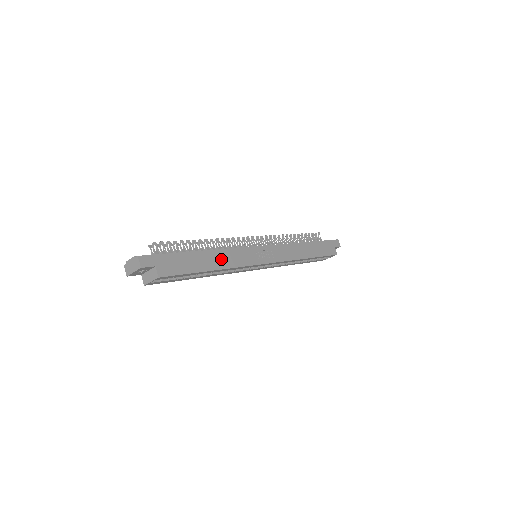
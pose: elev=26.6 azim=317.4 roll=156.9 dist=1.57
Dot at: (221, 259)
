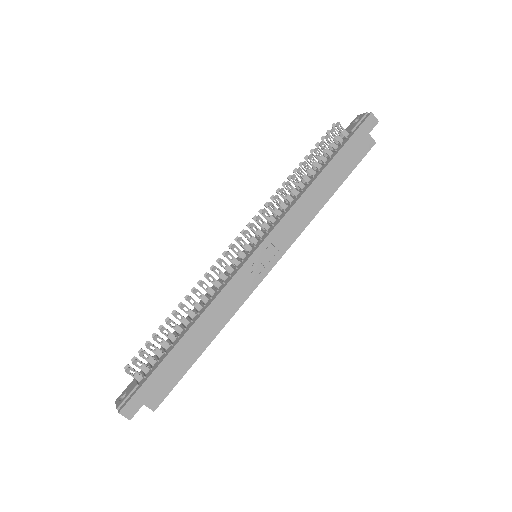
Dot at: (211, 323)
